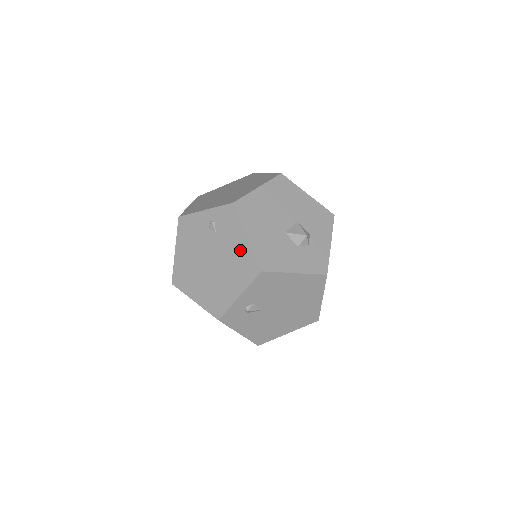
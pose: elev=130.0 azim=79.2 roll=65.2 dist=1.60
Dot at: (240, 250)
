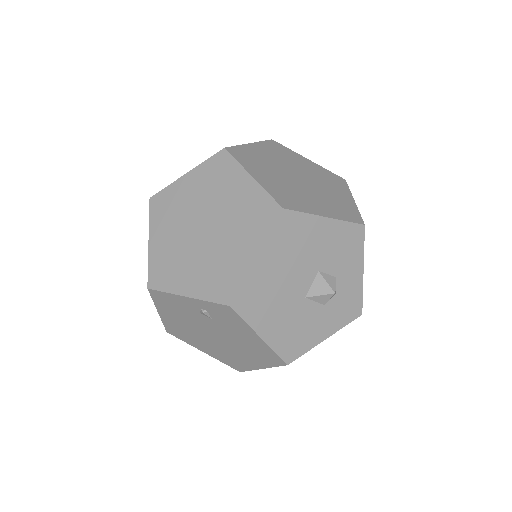
Dot at: (253, 343)
